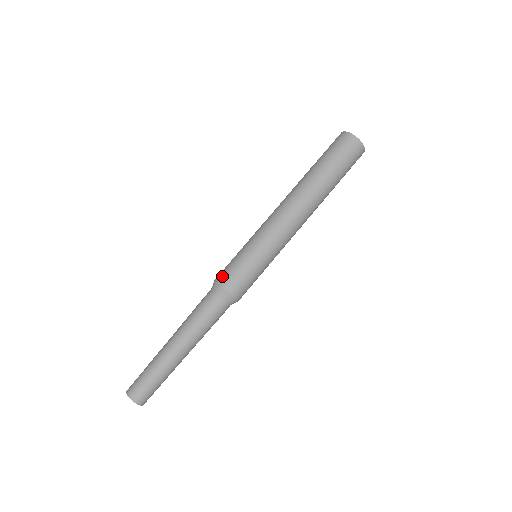
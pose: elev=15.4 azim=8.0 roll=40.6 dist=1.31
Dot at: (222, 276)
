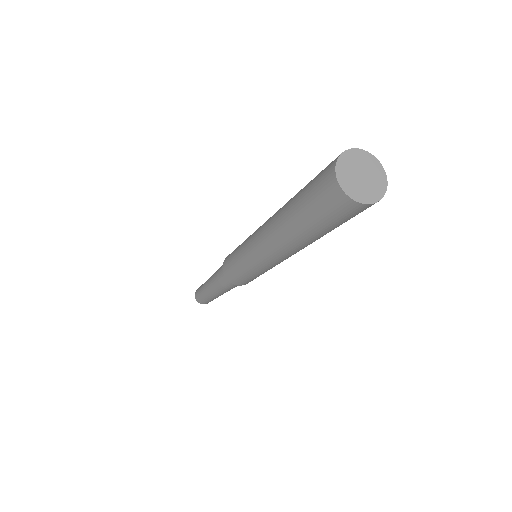
Dot at: (225, 260)
